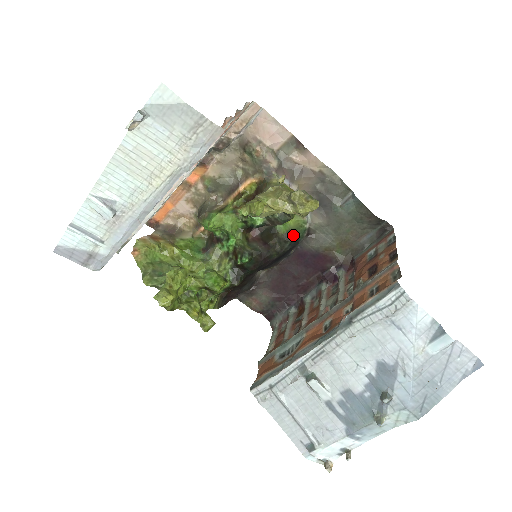
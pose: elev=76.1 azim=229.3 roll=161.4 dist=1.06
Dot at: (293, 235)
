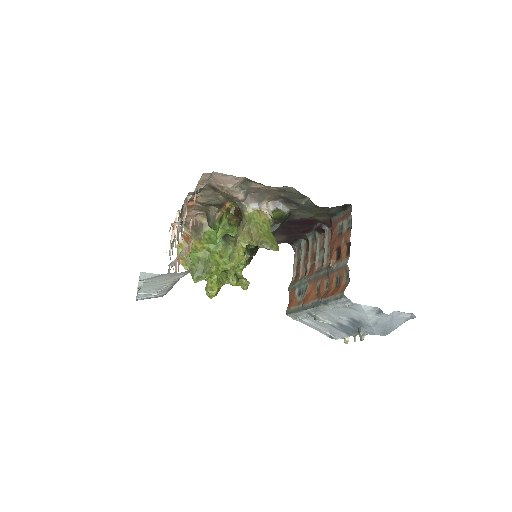
Dot at: (279, 219)
